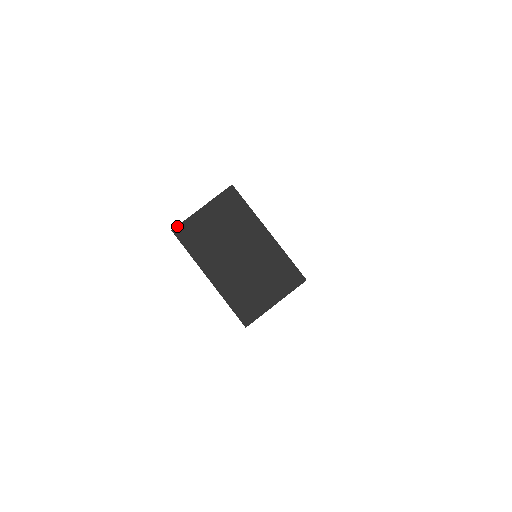
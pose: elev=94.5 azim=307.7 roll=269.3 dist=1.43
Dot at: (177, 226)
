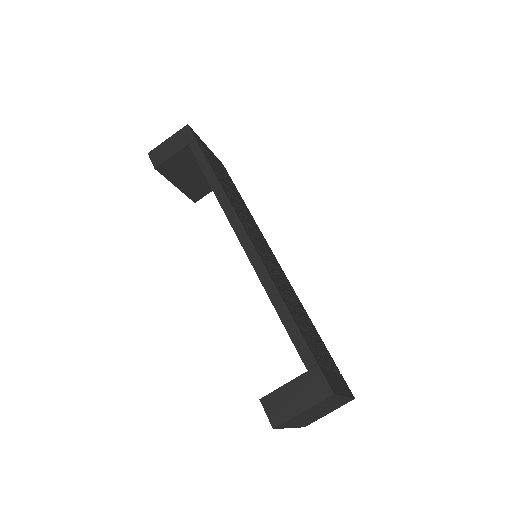
Dot at: (279, 426)
